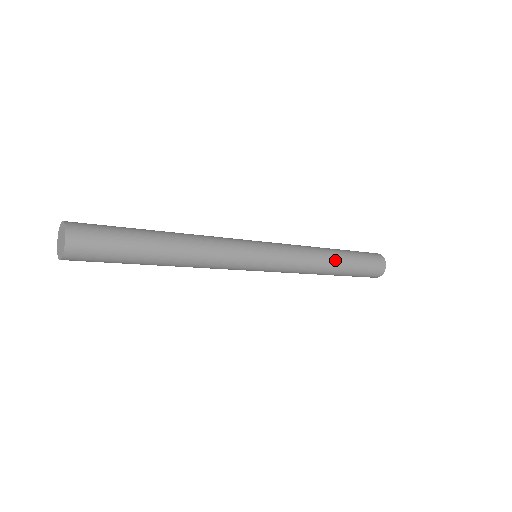
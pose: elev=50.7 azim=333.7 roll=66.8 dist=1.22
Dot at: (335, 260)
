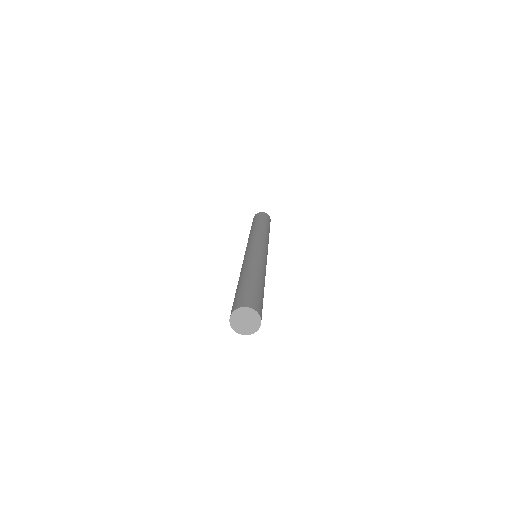
Dot at: occluded
